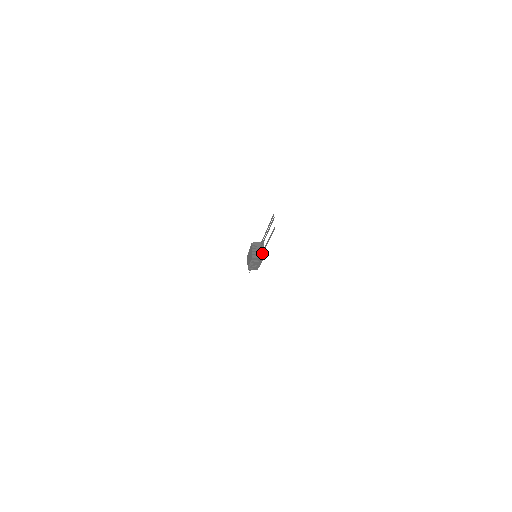
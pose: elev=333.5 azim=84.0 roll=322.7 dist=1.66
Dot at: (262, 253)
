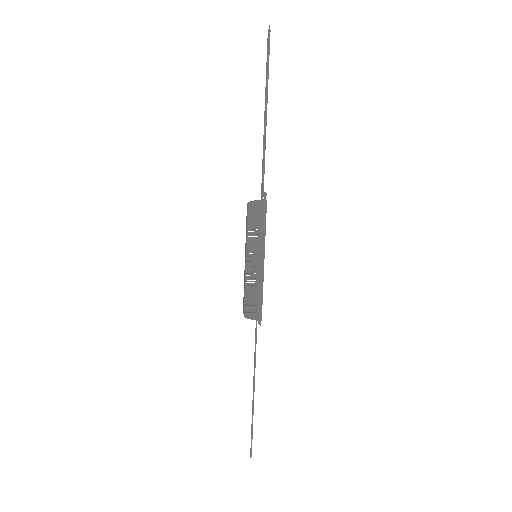
Dot at: (263, 195)
